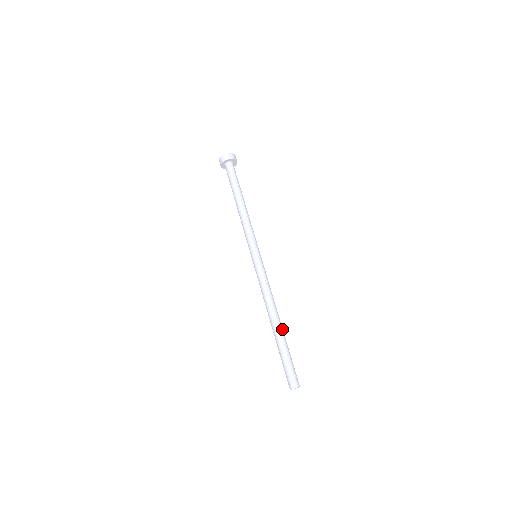
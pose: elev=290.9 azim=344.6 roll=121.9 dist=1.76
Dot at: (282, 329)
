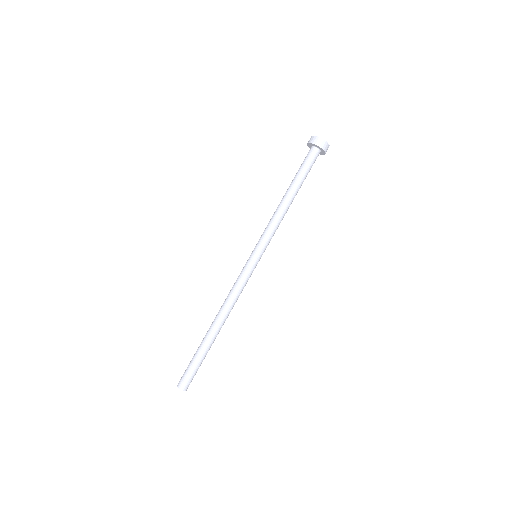
Dot at: (214, 335)
